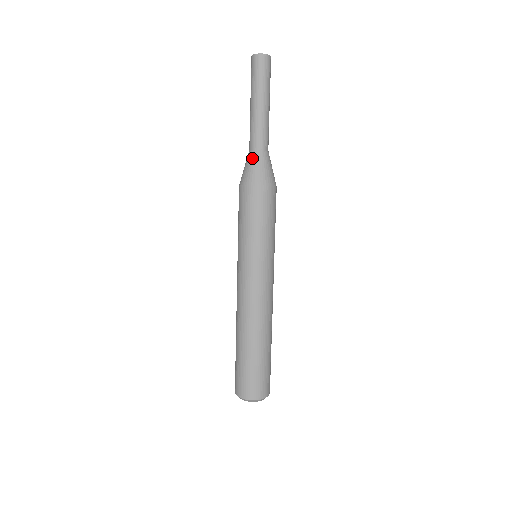
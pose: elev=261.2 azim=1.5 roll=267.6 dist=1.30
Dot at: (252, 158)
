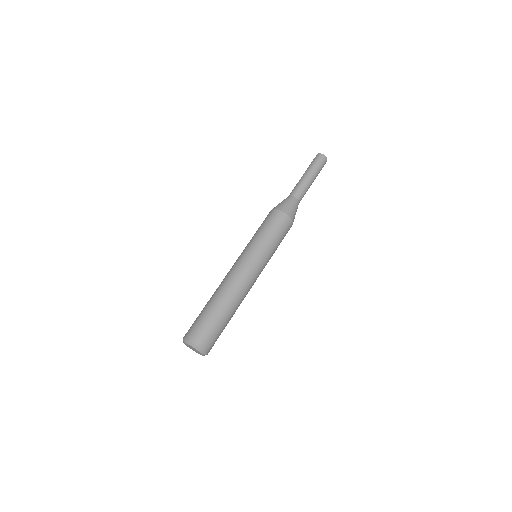
Dot at: (288, 199)
